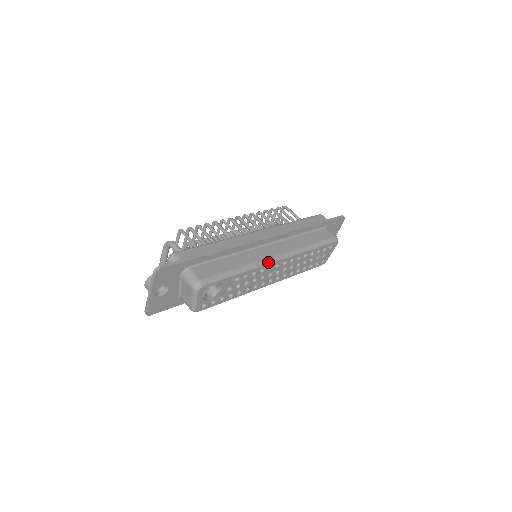
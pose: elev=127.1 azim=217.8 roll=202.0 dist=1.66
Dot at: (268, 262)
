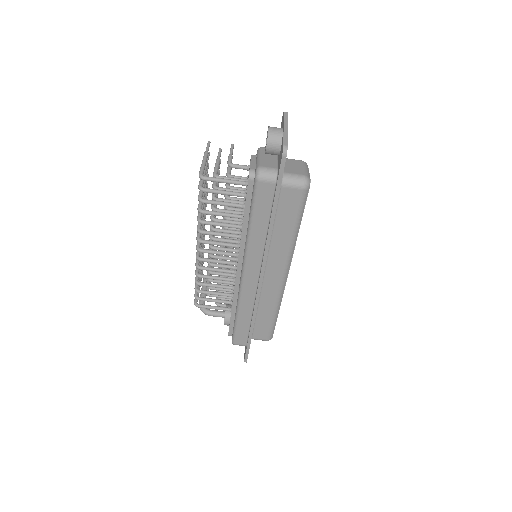
Dot at: (283, 288)
